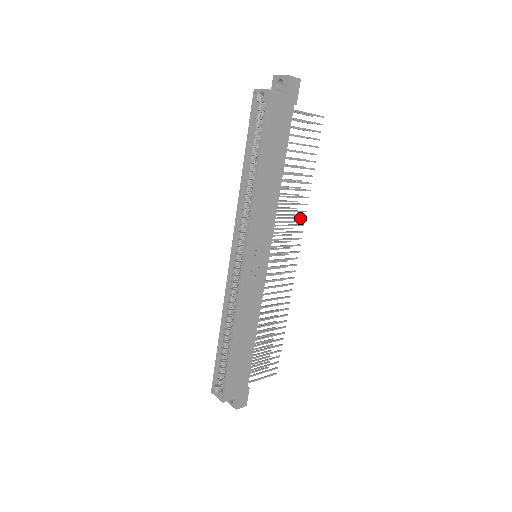
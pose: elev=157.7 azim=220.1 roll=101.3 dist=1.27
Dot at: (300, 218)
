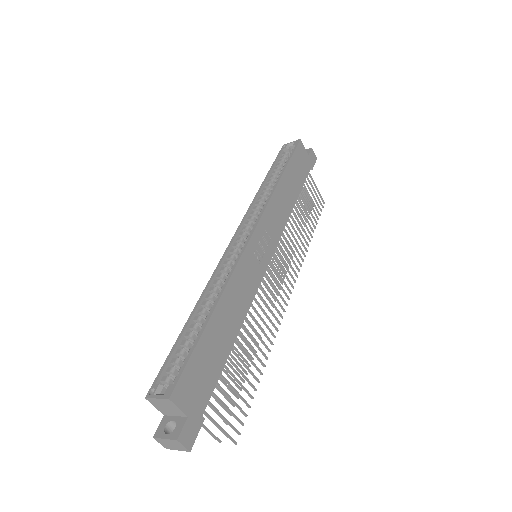
Dot at: (298, 260)
